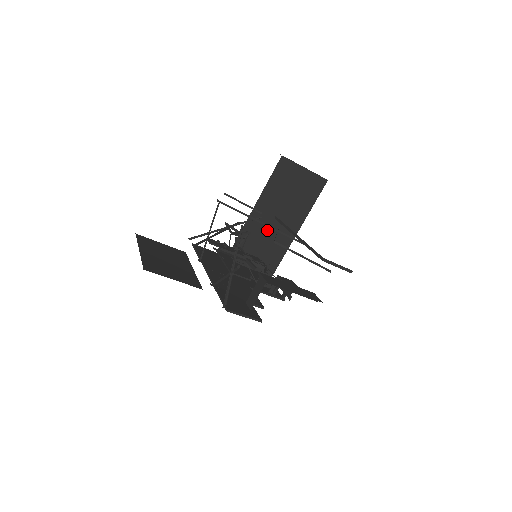
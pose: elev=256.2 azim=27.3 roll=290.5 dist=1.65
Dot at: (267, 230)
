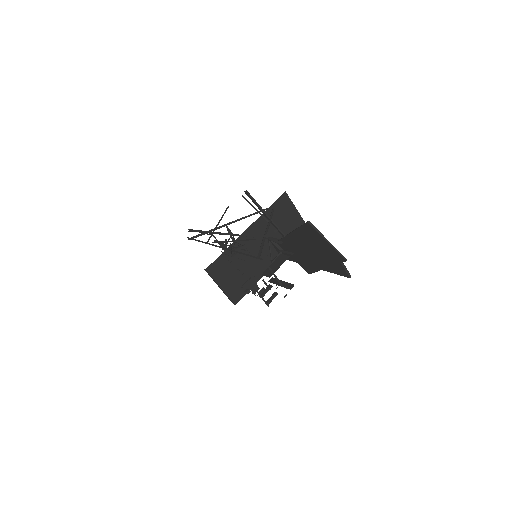
Dot at: (253, 251)
